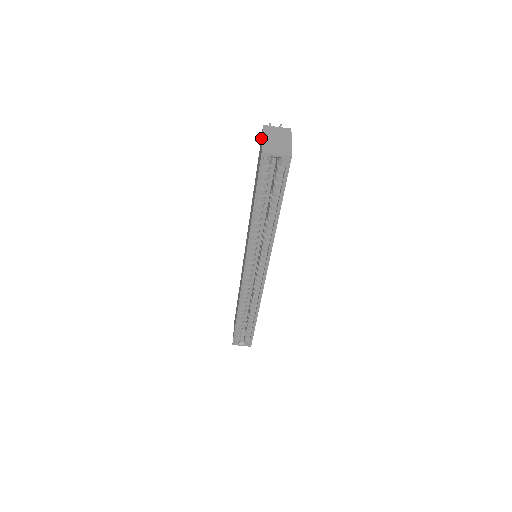
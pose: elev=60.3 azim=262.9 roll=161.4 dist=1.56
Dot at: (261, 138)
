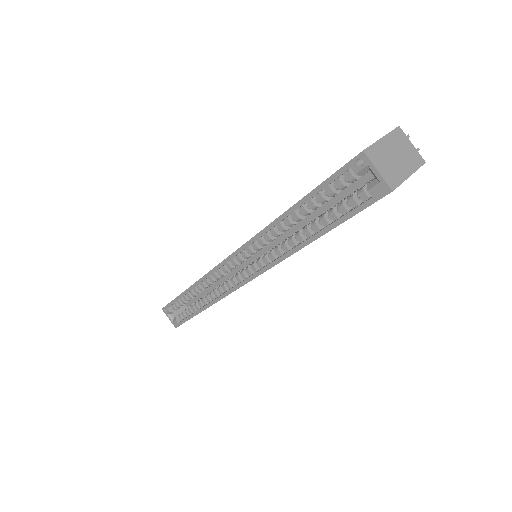
Dot at: occluded
